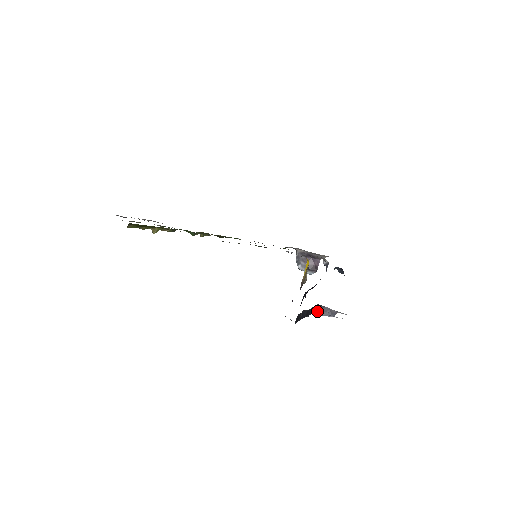
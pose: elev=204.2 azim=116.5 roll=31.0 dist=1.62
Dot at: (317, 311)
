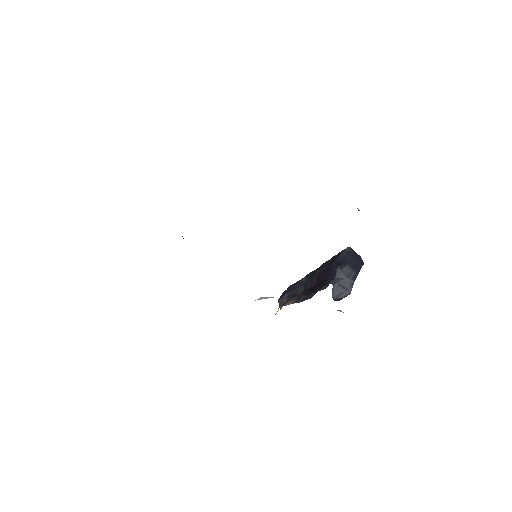
Dot at: occluded
